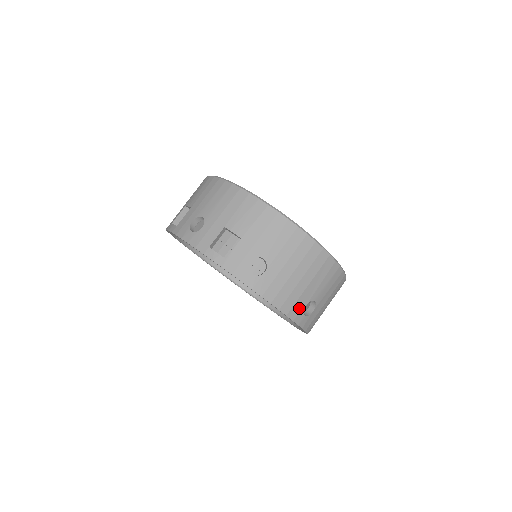
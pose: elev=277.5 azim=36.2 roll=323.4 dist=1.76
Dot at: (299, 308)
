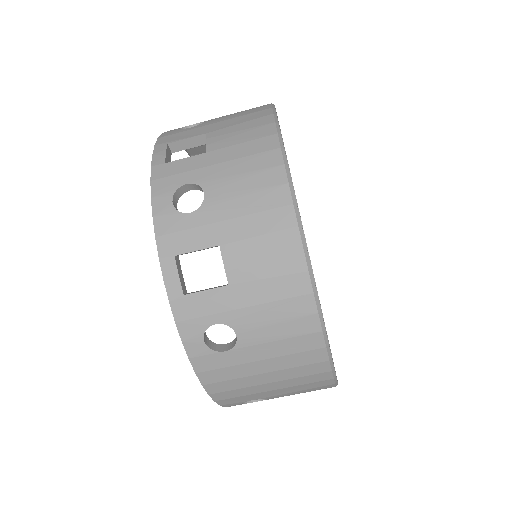
Dot at: (240, 400)
